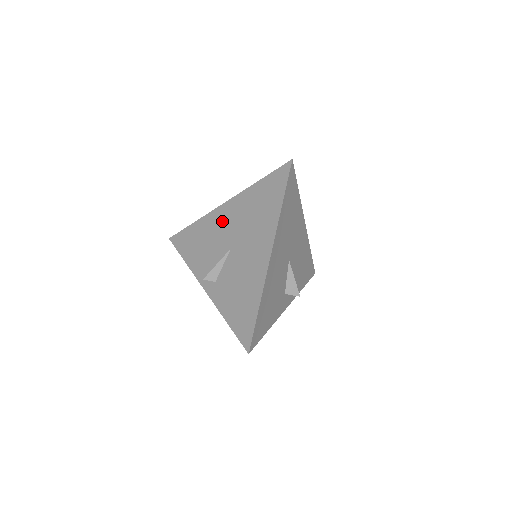
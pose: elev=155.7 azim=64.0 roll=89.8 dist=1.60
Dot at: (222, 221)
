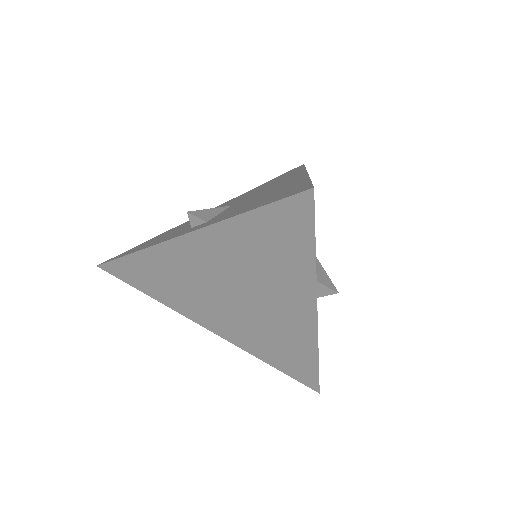
Dot at: occluded
